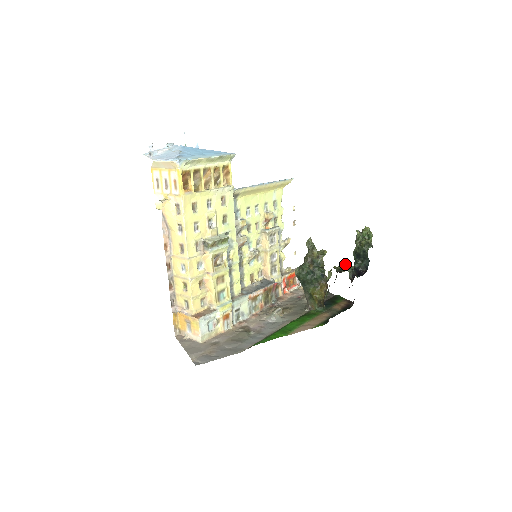
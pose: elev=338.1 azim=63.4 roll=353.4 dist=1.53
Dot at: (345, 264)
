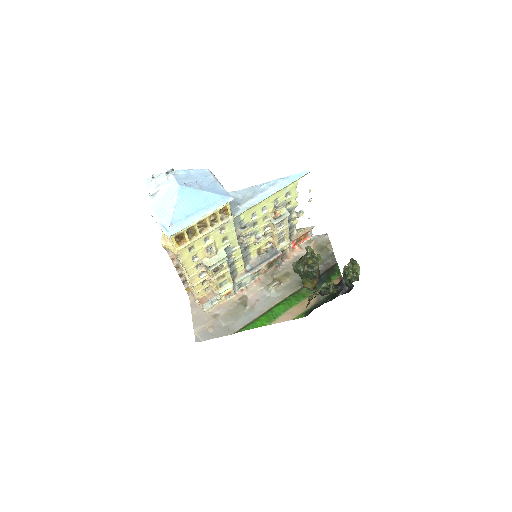
Dot at: (330, 286)
